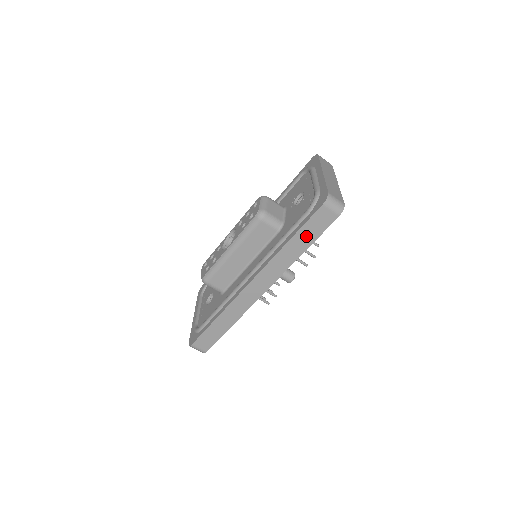
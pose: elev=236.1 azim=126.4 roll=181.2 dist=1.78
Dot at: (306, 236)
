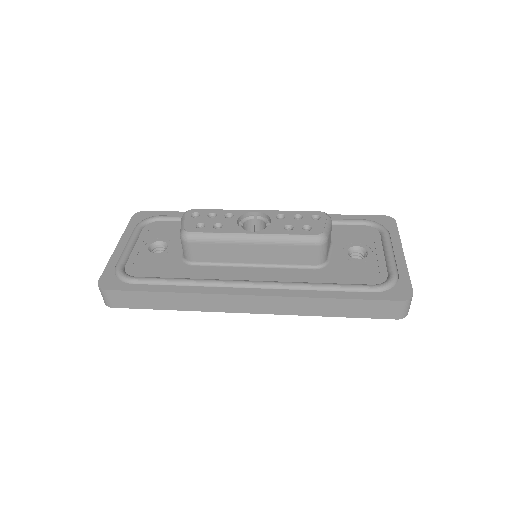
Dot at: (352, 308)
